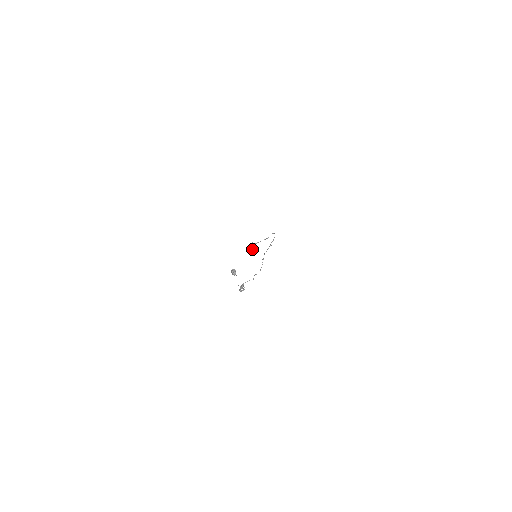
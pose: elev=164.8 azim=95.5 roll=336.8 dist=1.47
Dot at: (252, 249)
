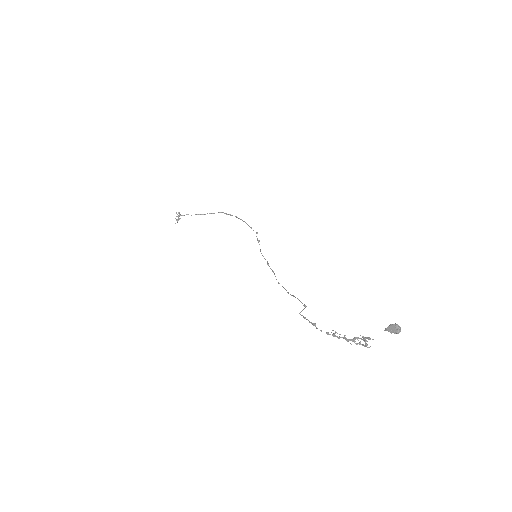
Dot at: (176, 220)
